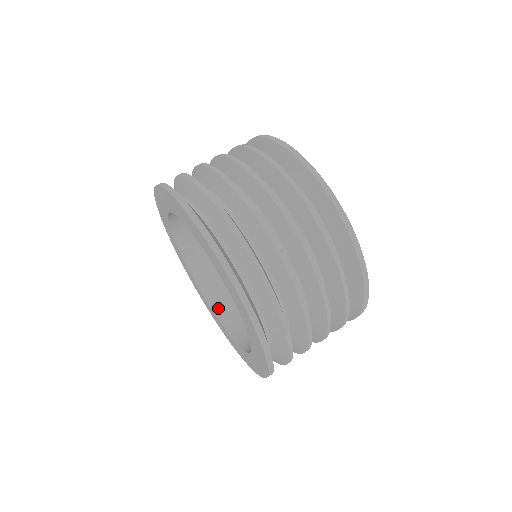
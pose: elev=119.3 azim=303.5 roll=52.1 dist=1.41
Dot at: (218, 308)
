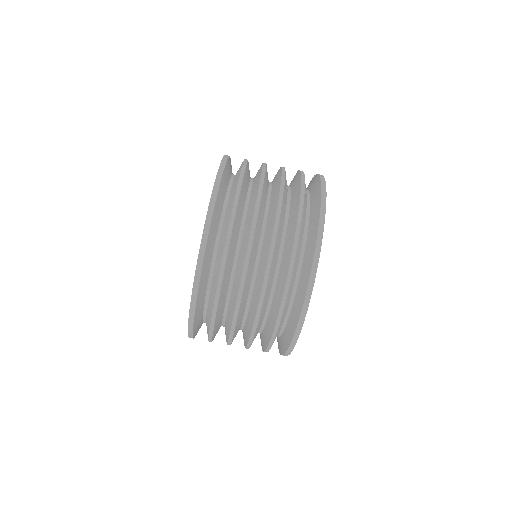
Dot at: occluded
